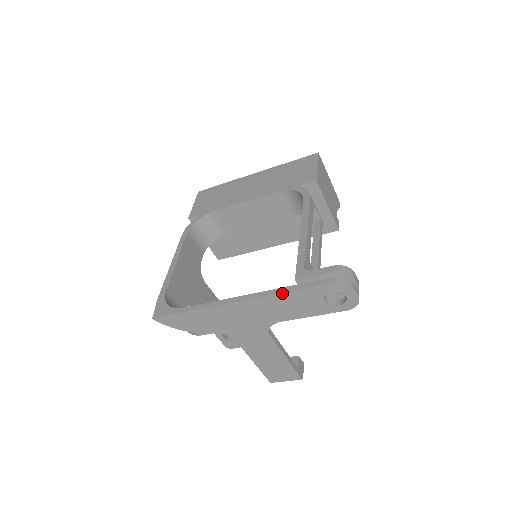
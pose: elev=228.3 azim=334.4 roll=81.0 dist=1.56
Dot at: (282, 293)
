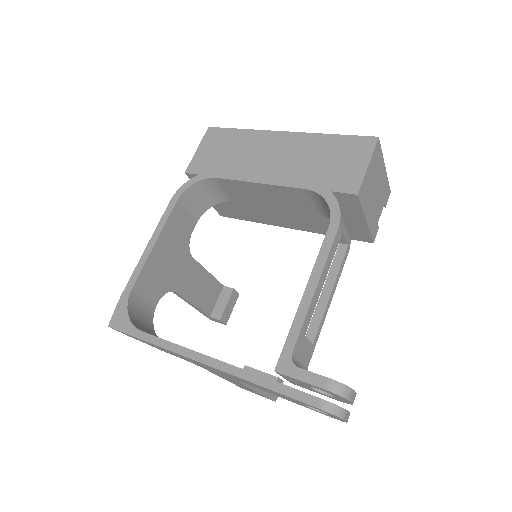
Dot at: (253, 383)
